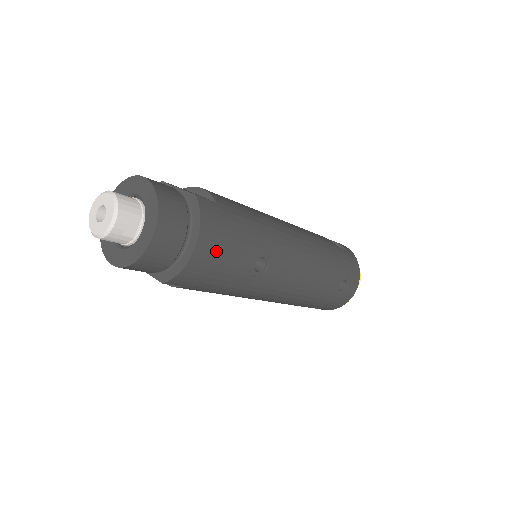
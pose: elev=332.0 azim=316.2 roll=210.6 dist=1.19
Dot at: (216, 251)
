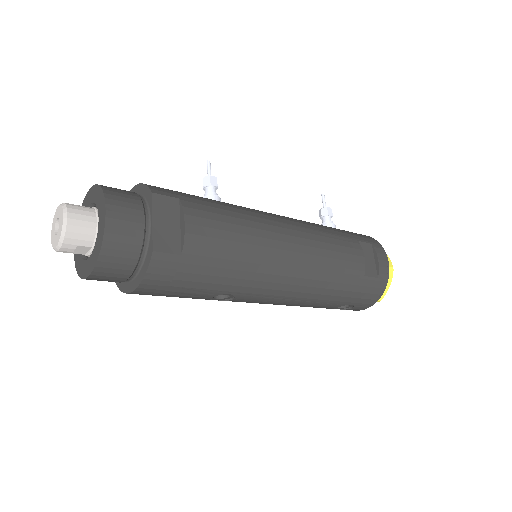
Dot at: (161, 293)
